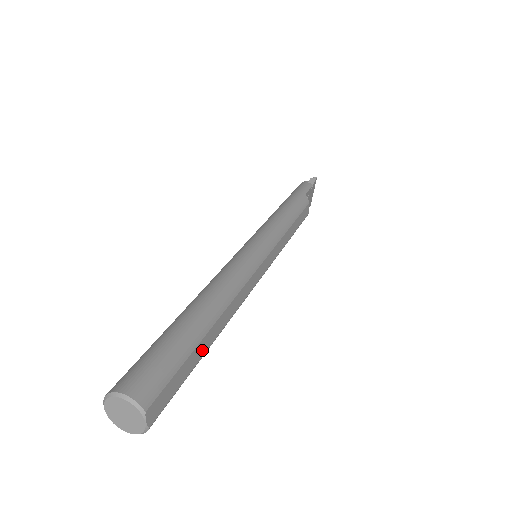
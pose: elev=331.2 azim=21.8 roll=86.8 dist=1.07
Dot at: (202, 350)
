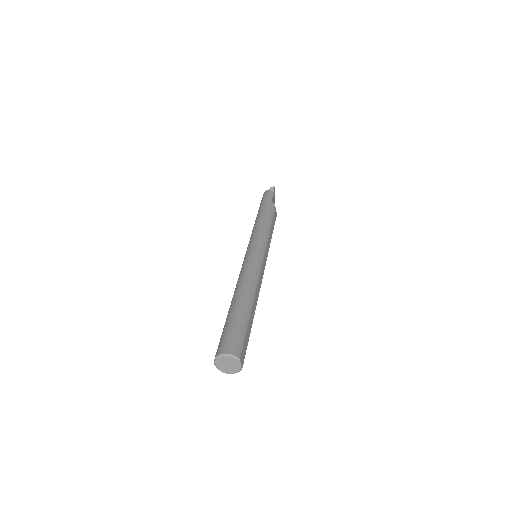
Dot at: (251, 322)
